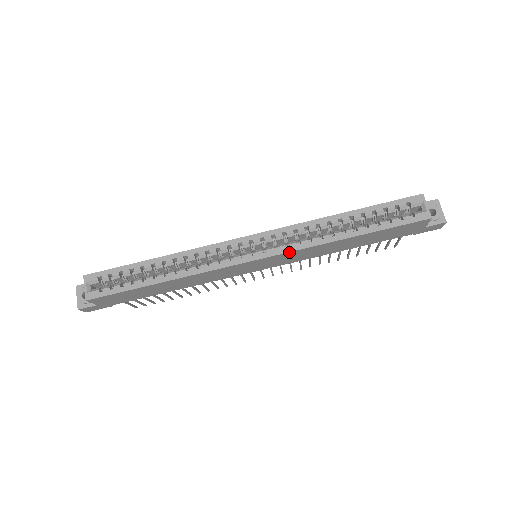
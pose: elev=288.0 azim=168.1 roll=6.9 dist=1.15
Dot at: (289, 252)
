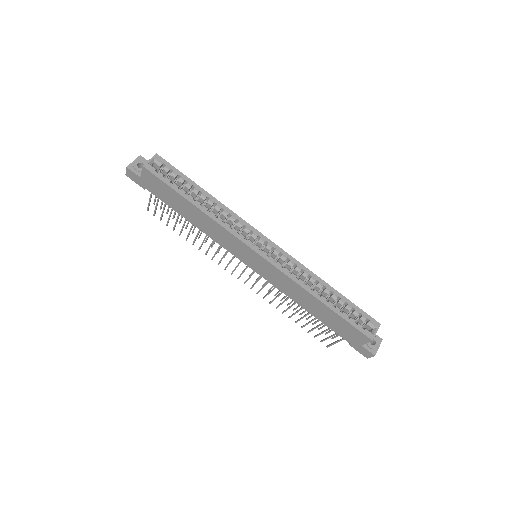
Dot at: (280, 271)
